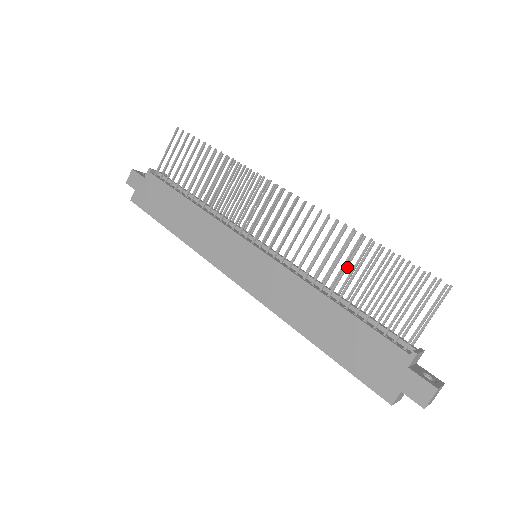
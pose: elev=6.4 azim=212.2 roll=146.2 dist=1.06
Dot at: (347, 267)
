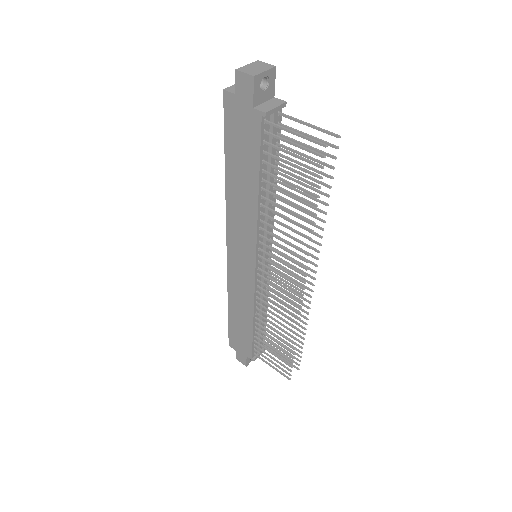
Dot at: (275, 331)
